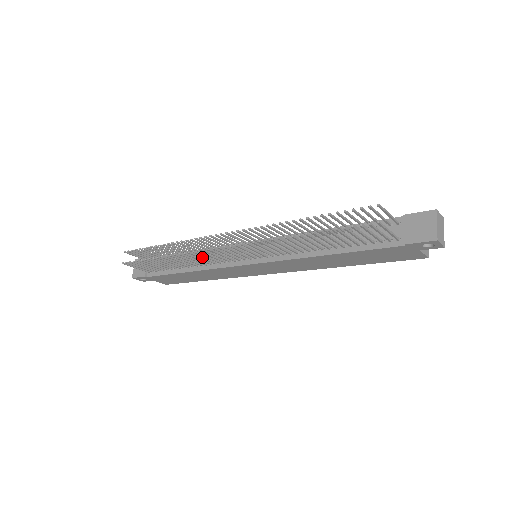
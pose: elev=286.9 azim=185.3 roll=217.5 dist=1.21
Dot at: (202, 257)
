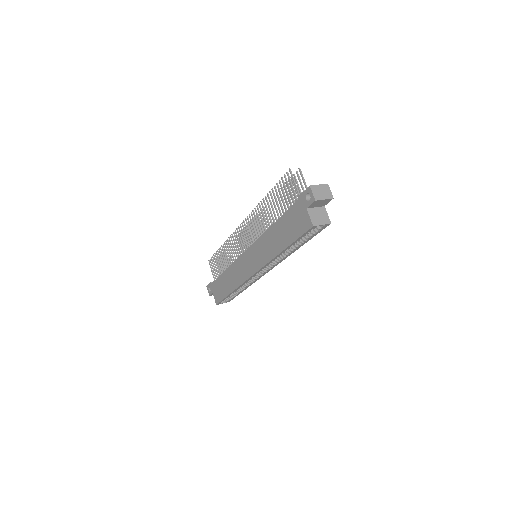
Dot at: (234, 247)
